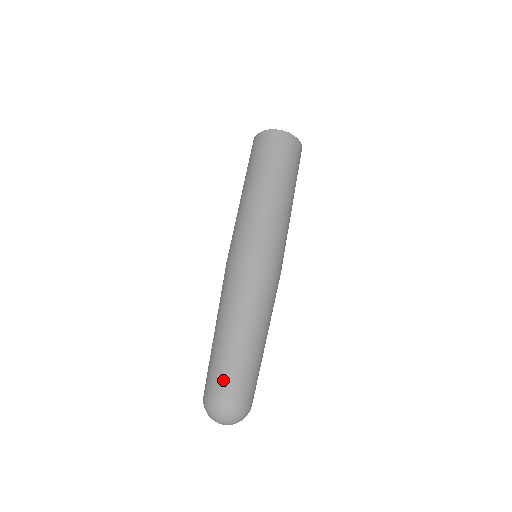
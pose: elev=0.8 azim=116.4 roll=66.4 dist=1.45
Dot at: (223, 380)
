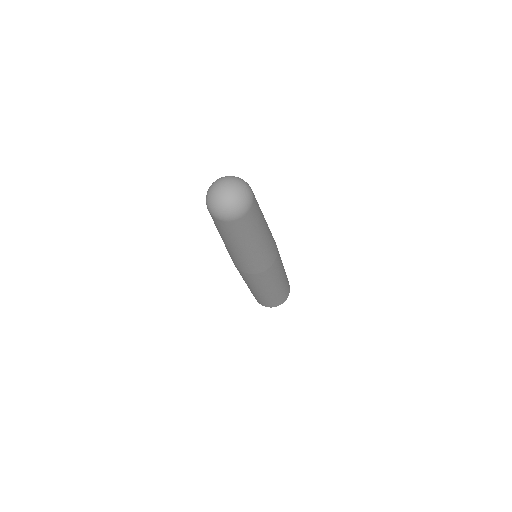
Dot at: occluded
